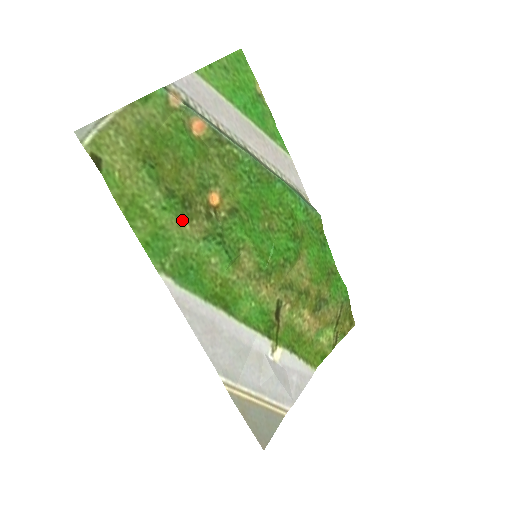
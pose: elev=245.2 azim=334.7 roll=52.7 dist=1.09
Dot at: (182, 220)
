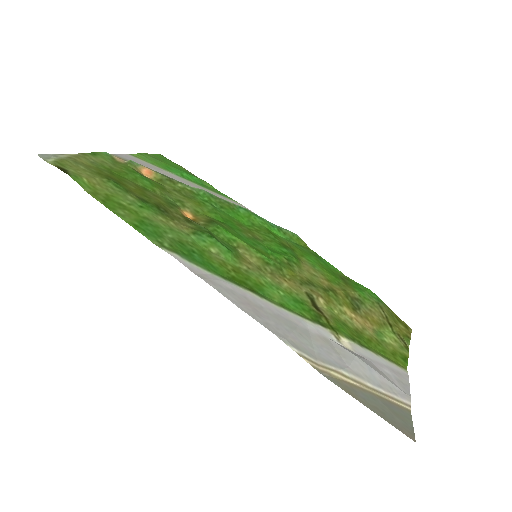
Dot at: (163, 218)
